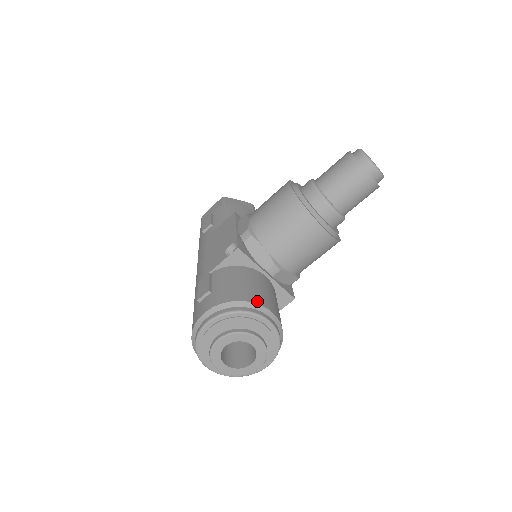
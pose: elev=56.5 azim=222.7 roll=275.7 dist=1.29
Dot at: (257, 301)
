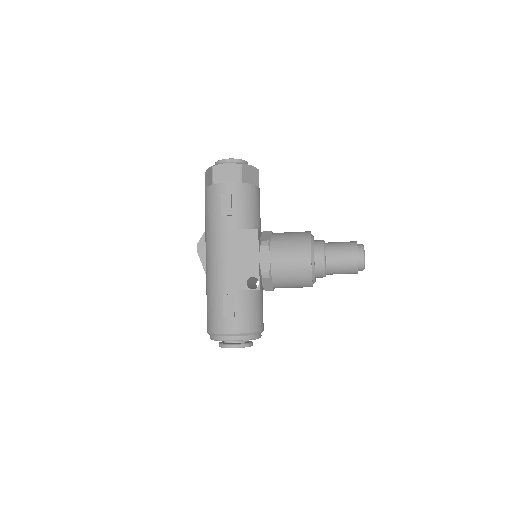
Dot at: (260, 329)
